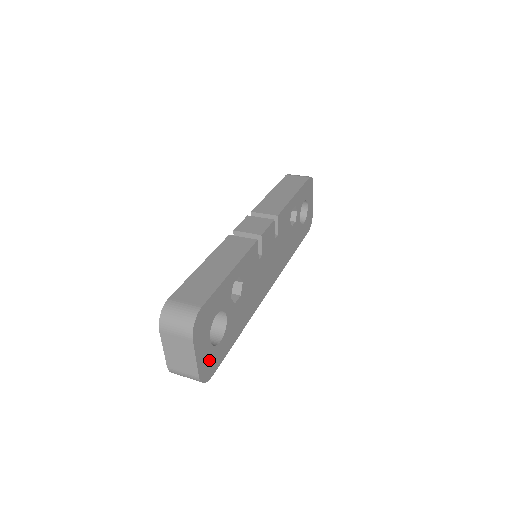
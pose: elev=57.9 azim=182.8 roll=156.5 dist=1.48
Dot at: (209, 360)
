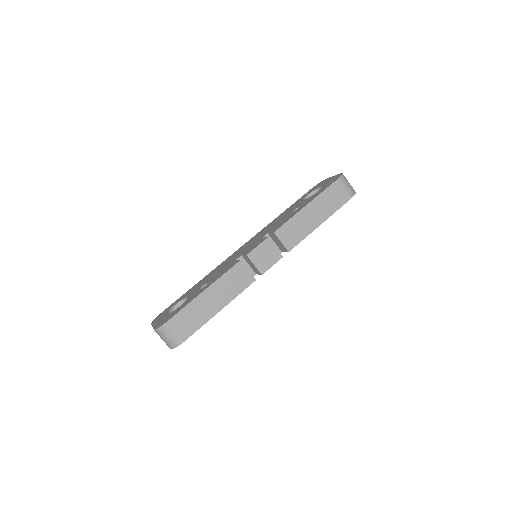
Dot at: occluded
